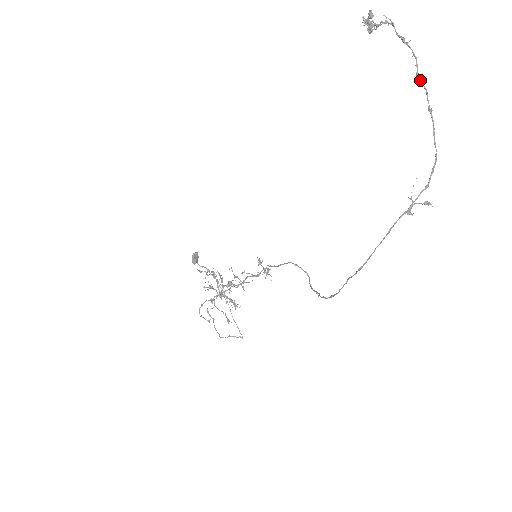
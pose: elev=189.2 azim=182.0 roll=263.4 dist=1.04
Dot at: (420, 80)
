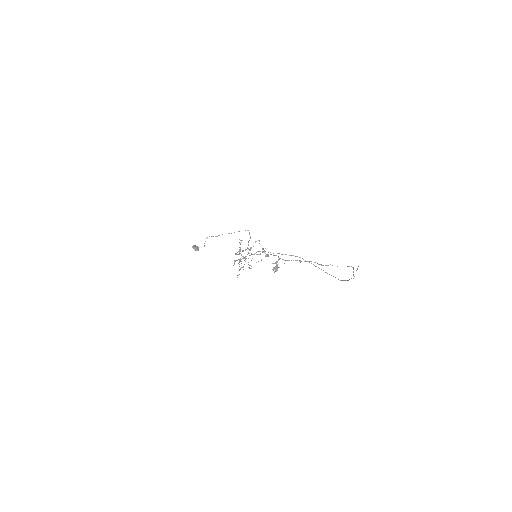
Dot at: occluded
